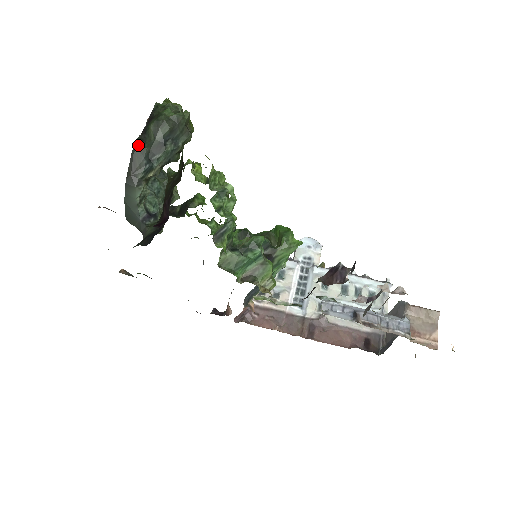
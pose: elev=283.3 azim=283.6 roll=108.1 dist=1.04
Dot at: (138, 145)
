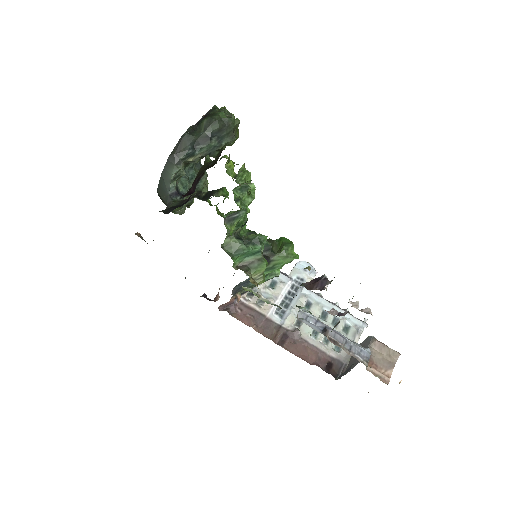
Dot at: (189, 132)
